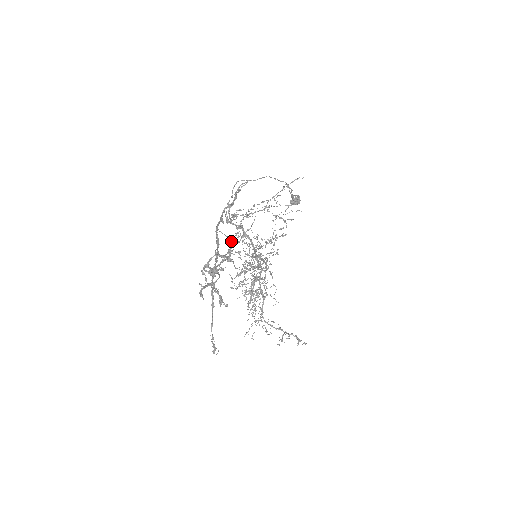
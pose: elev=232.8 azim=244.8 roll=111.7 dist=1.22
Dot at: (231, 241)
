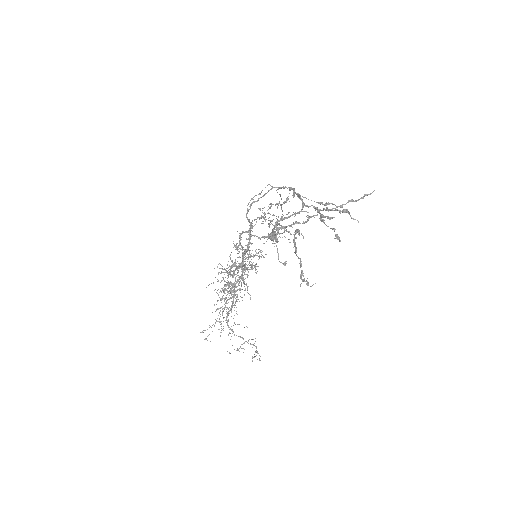
Dot at: (329, 204)
